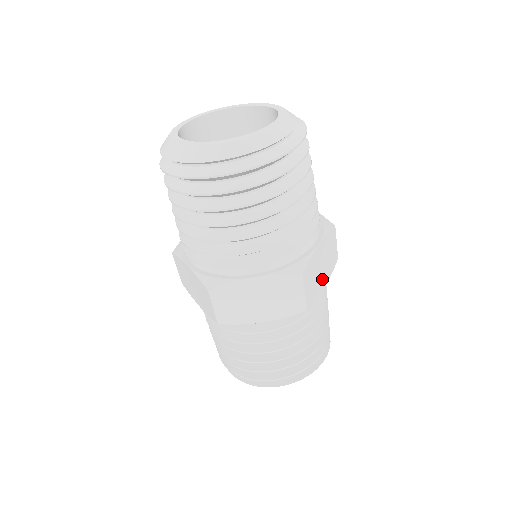
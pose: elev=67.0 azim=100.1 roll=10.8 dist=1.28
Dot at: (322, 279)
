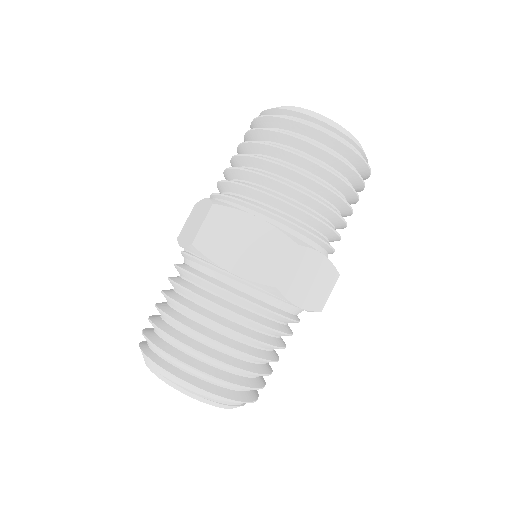
Dot at: (303, 294)
